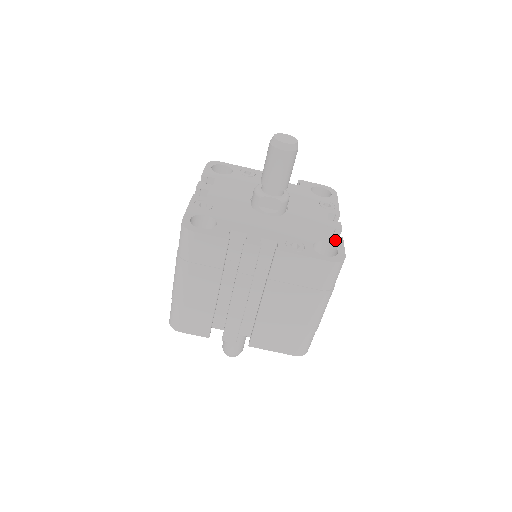
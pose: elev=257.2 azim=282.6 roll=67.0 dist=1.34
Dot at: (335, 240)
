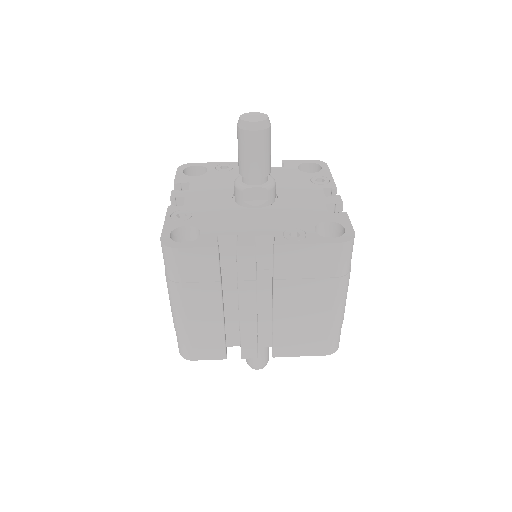
Dot at: (338, 217)
